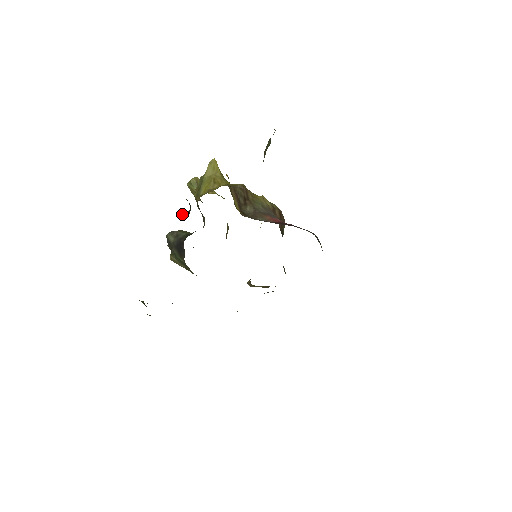
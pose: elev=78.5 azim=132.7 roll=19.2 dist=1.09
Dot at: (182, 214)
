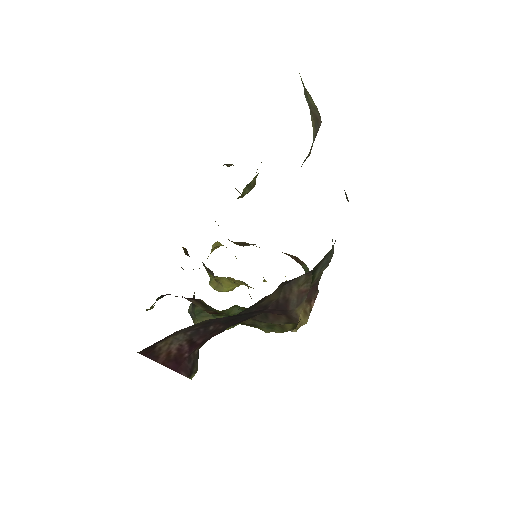
Dot at: occluded
